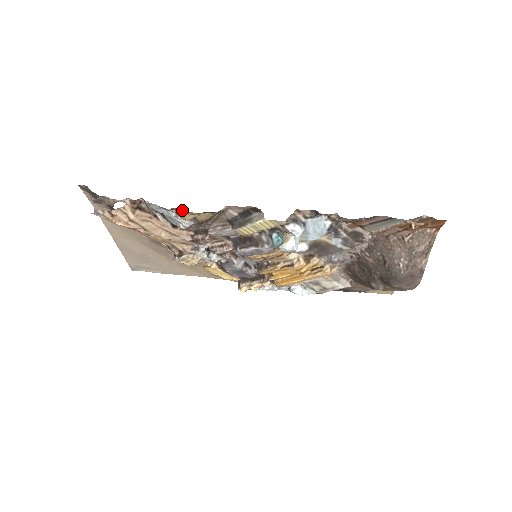
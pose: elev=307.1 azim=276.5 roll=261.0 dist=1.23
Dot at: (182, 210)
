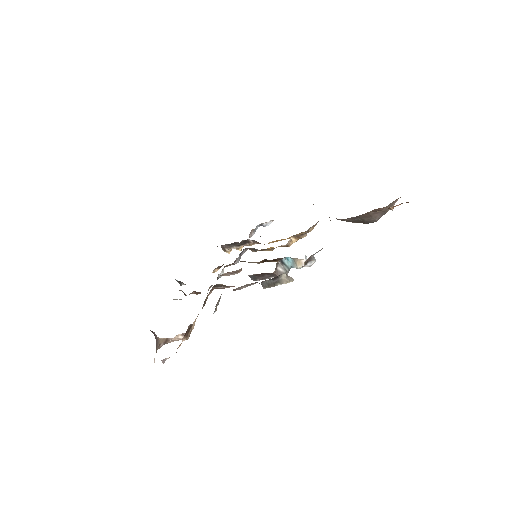
Dot at: (217, 303)
